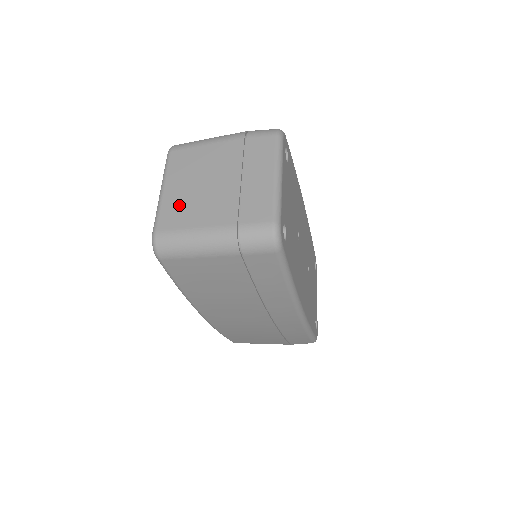
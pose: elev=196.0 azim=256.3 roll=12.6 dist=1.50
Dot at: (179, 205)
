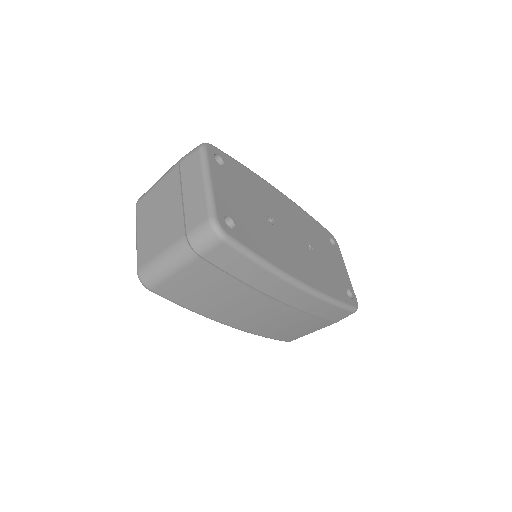
Dot at: (148, 241)
